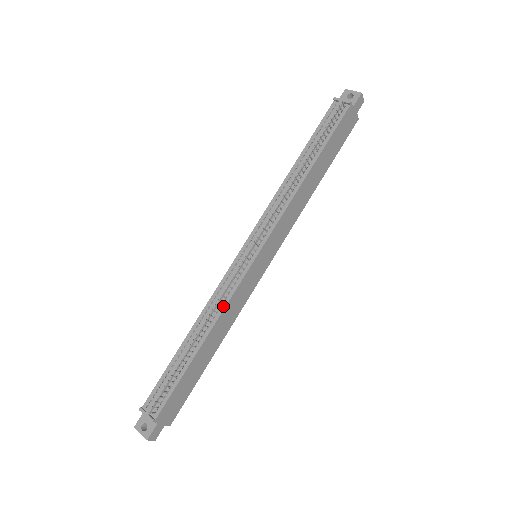
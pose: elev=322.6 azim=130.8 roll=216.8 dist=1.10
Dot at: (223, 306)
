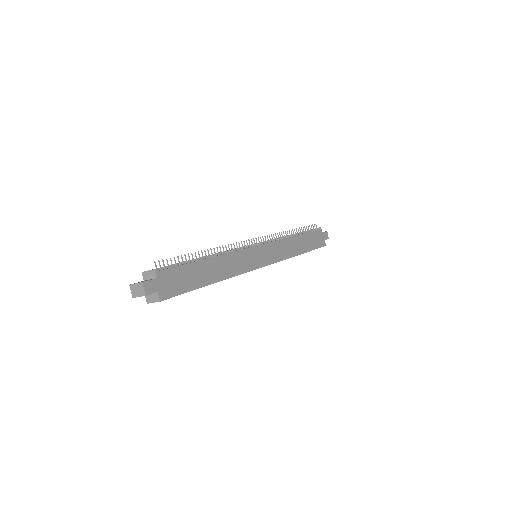
Dot at: (230, 252)
